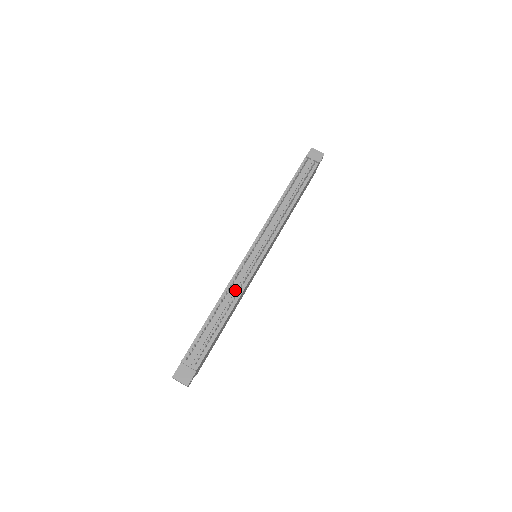
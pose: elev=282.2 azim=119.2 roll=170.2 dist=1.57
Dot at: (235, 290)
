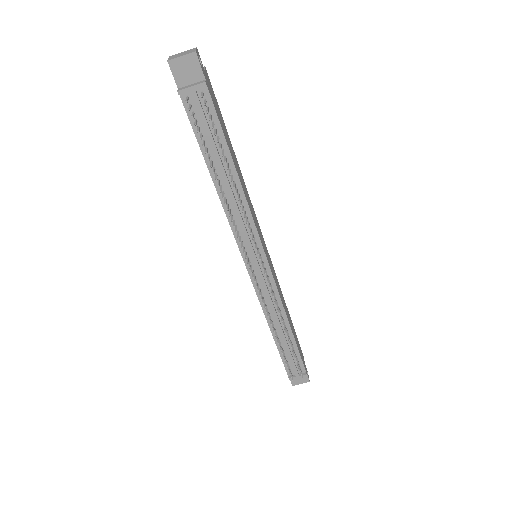
Dot at: (275, 311)
